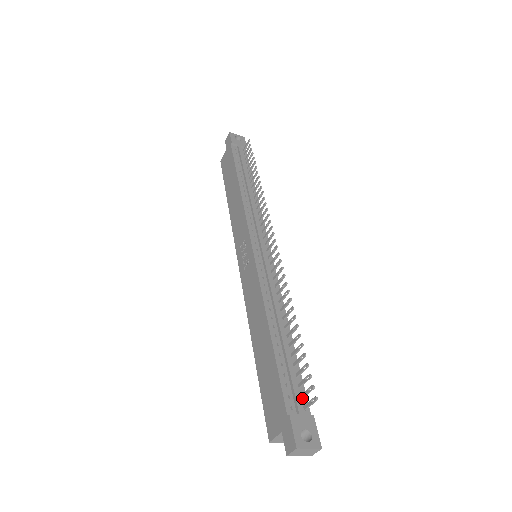
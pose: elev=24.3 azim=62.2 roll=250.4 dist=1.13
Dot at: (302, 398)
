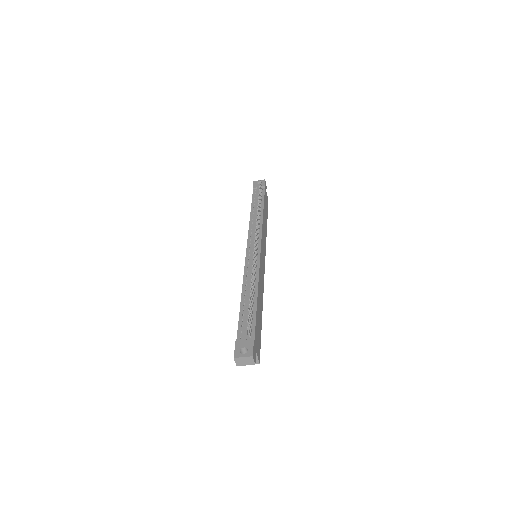
Dot at: (250, 331)
